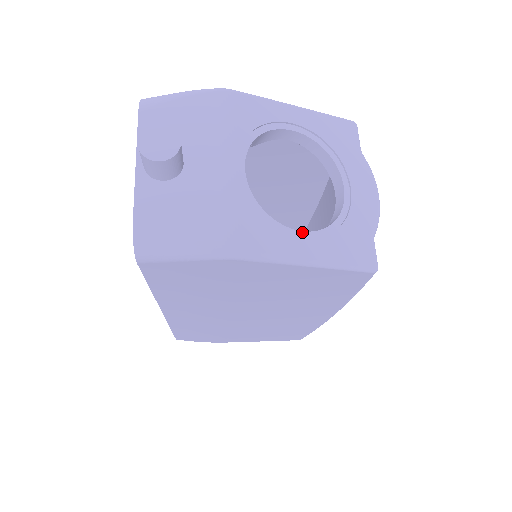
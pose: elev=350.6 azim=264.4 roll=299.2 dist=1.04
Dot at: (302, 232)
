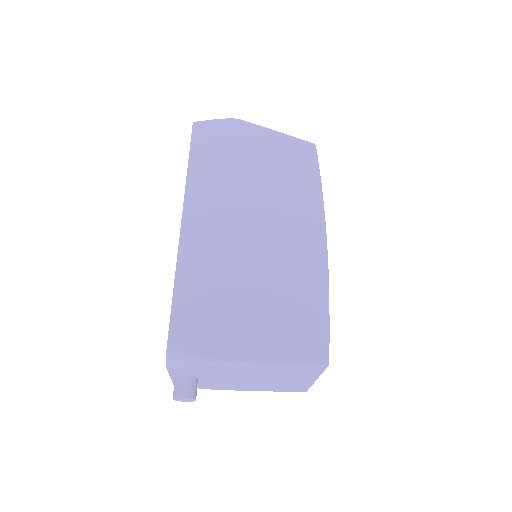
Dot at: occluded
